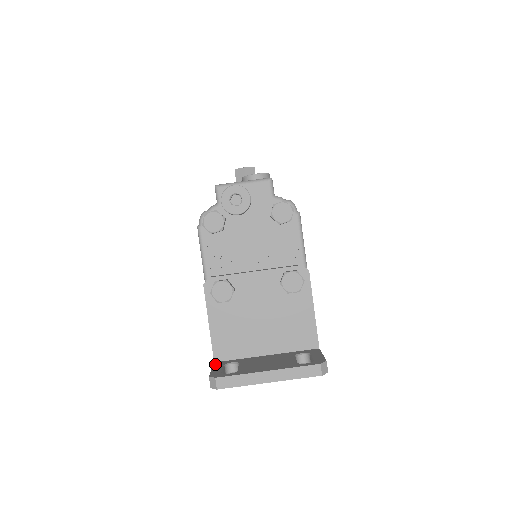
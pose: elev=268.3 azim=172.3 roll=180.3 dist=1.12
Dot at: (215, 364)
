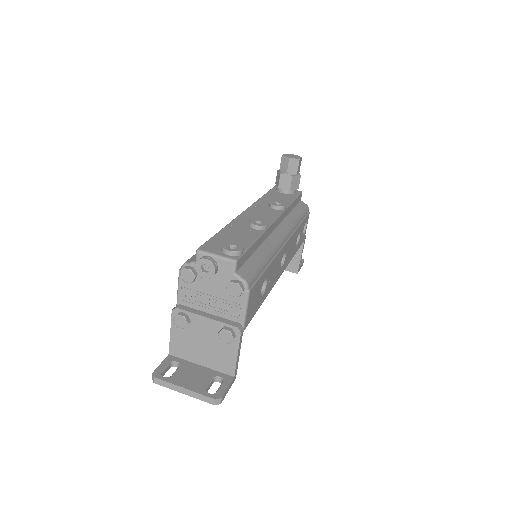
Dot at: (167, 358)
